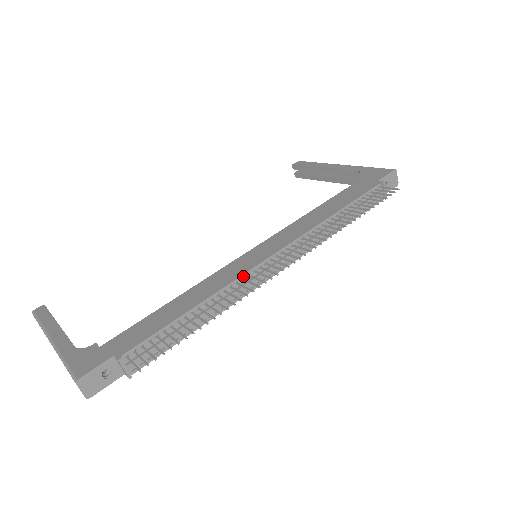
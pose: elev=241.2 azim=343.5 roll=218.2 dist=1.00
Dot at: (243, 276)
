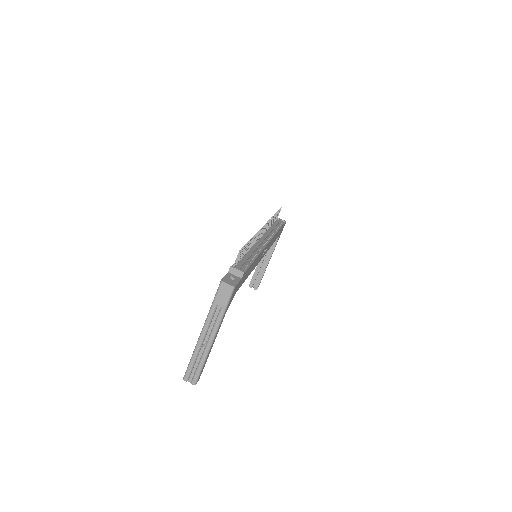
Dot at: occluded
